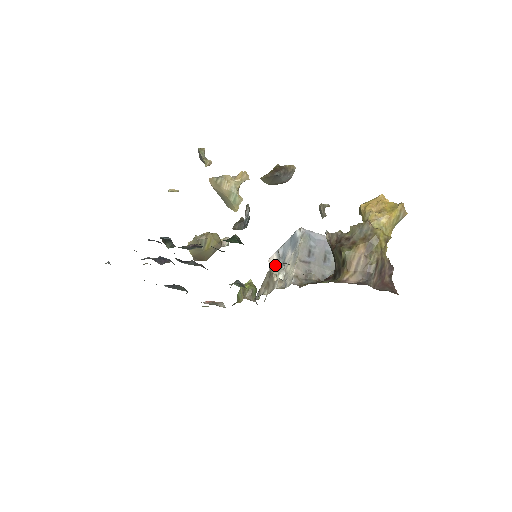
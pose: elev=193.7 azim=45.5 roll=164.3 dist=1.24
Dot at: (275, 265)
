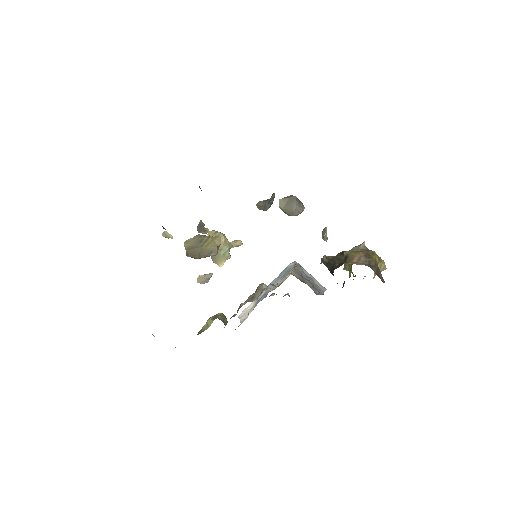
Dot at: (251, 309)
